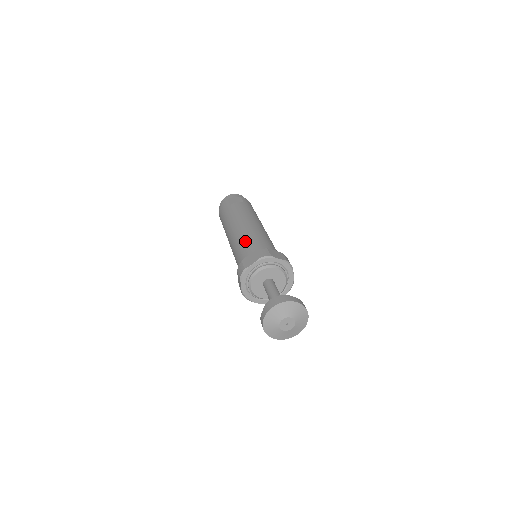
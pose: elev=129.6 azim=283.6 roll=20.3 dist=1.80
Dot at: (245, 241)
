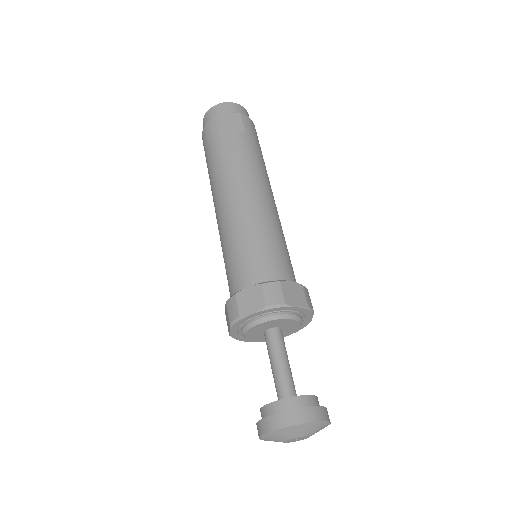
Dot at: (243, 241)
